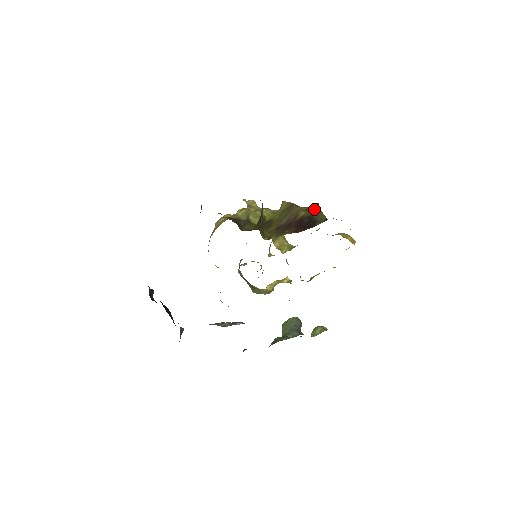
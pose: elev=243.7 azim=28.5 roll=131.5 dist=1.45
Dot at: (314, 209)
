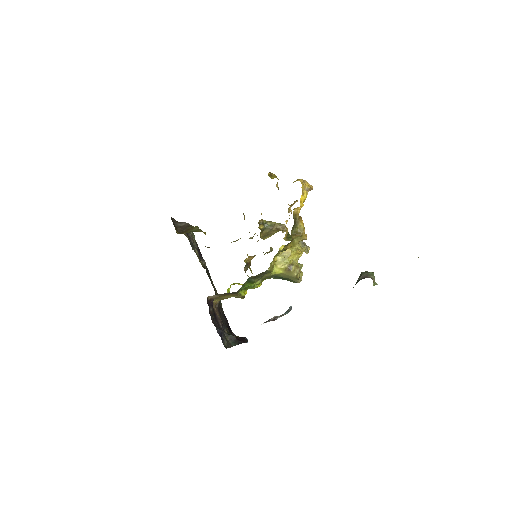
Dot at: occluded
